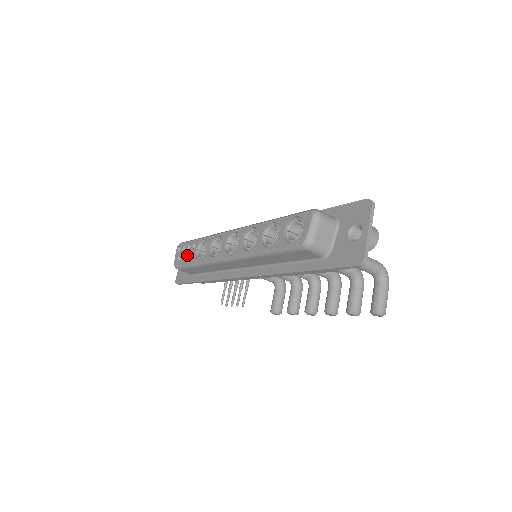
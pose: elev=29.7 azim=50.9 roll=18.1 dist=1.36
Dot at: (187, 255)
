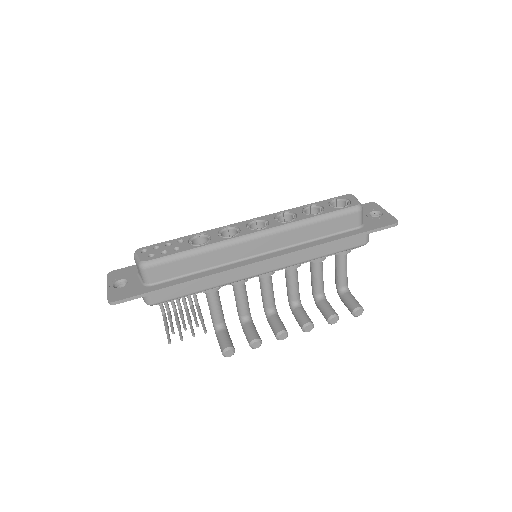
Dot at: (171, 248)
